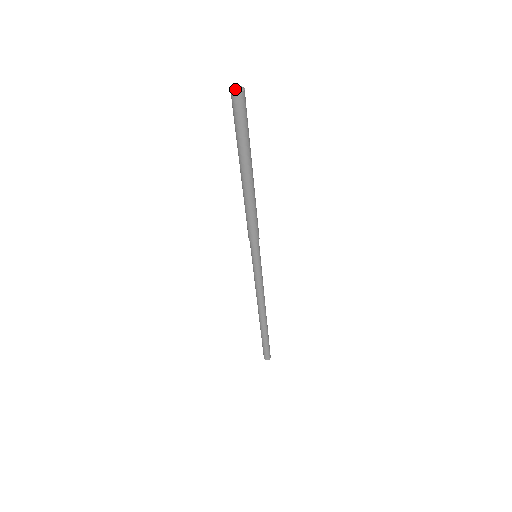
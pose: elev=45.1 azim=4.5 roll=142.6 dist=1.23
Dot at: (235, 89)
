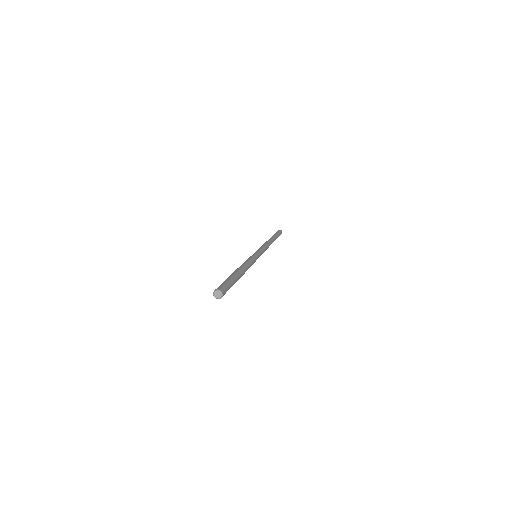
Dot at: (216, 296)
